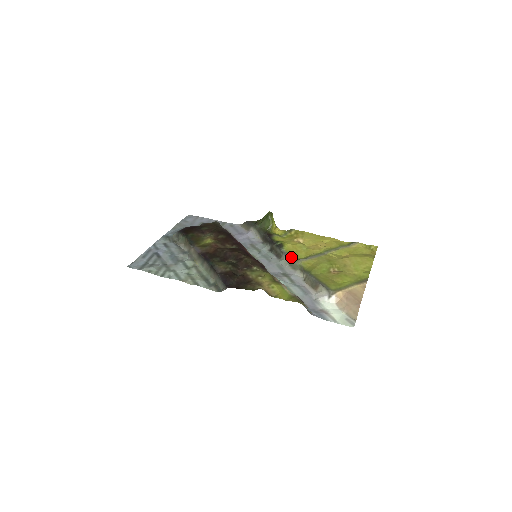
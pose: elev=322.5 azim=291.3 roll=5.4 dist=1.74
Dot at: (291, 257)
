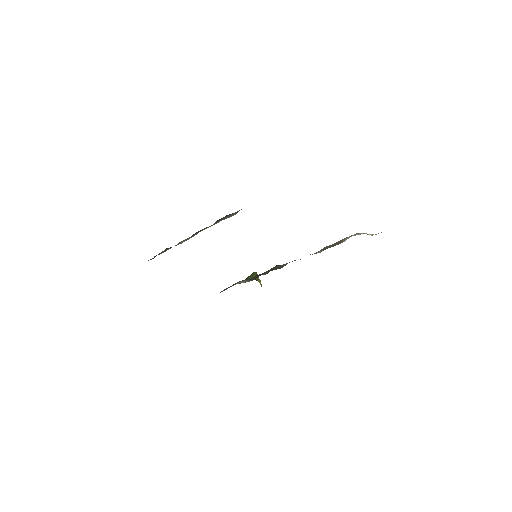
Dot at: occluded
